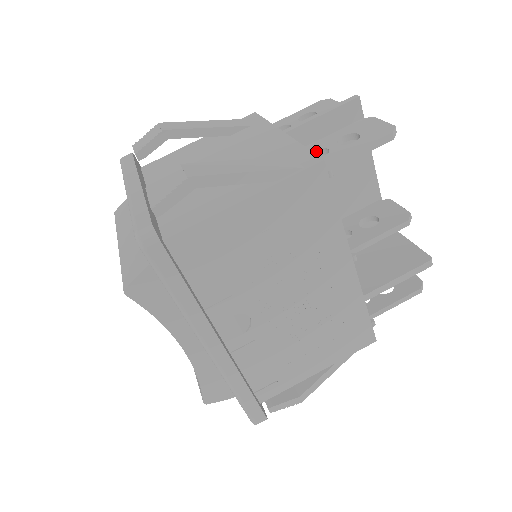
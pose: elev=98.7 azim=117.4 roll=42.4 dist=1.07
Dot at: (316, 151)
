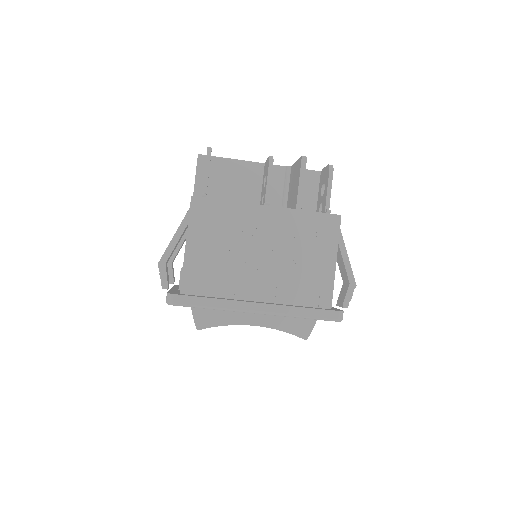
Dot at: occluded
